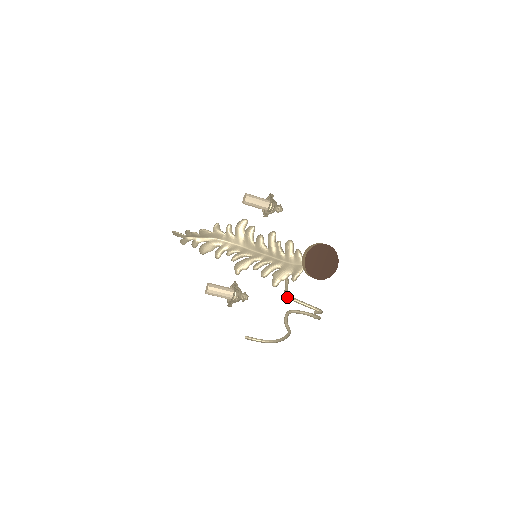
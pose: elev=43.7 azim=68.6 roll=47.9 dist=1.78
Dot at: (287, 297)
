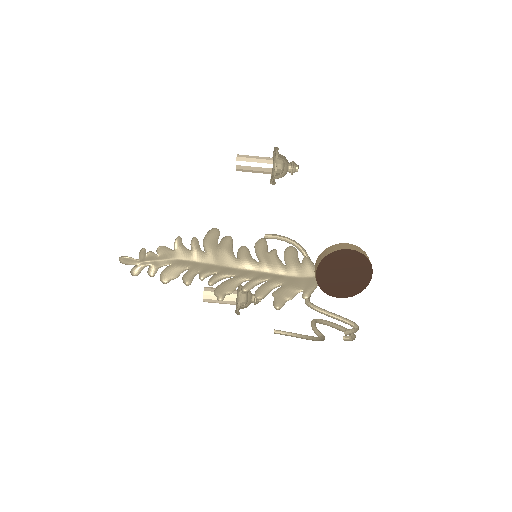
Dot at: (309, 304)
